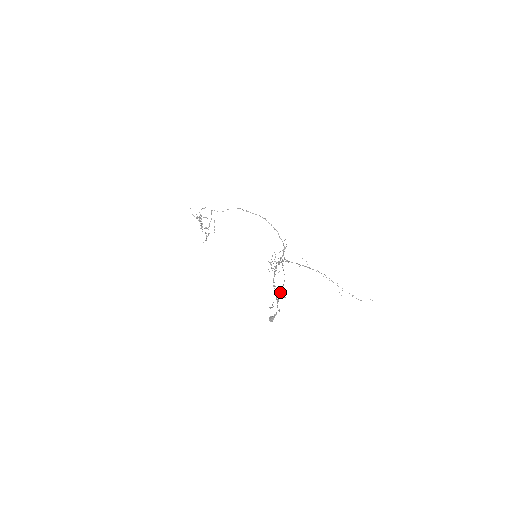
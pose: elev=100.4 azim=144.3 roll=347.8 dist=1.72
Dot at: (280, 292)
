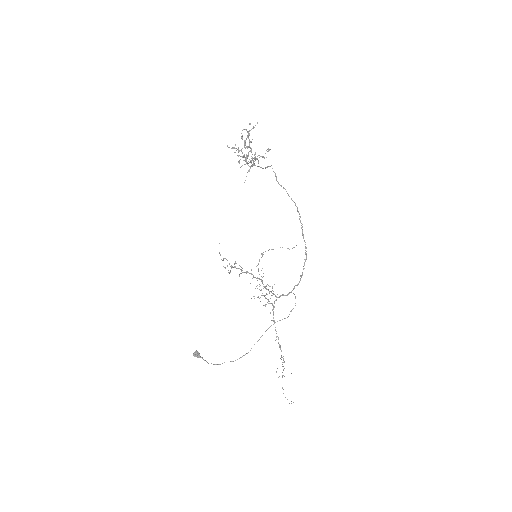
Dot at: occluded
